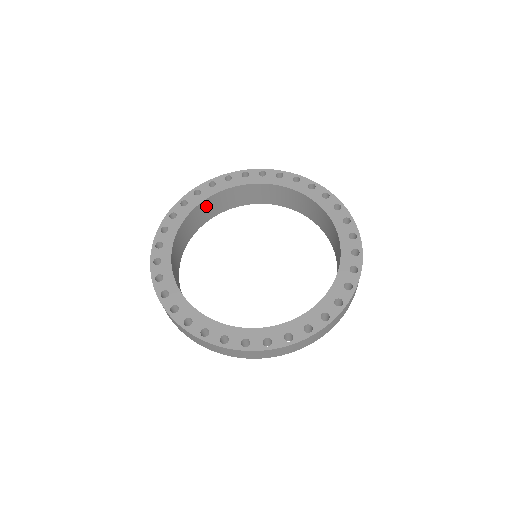
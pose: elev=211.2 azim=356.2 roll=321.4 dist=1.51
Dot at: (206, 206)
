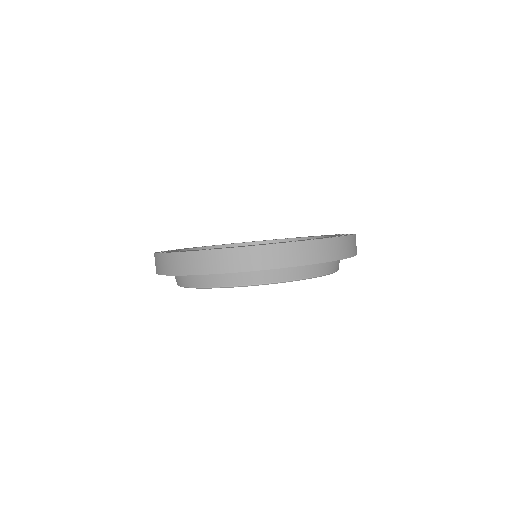
Dot at: occluded
